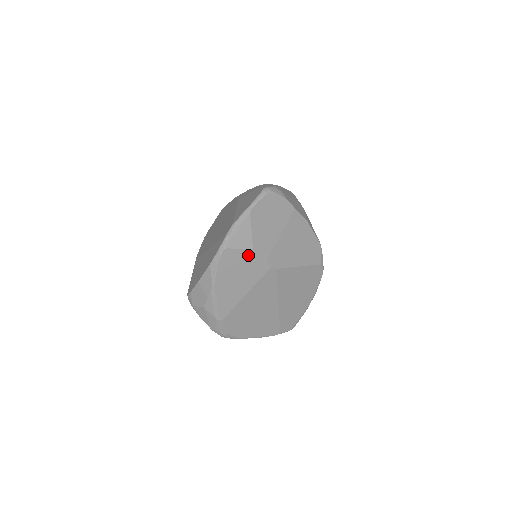
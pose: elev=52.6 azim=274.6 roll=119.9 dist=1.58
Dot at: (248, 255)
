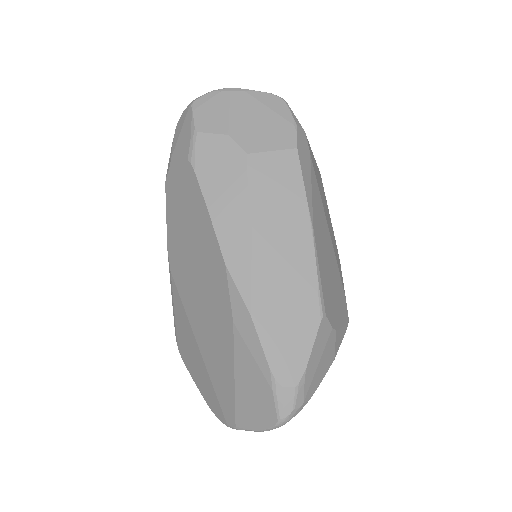
Dot at: occluded
